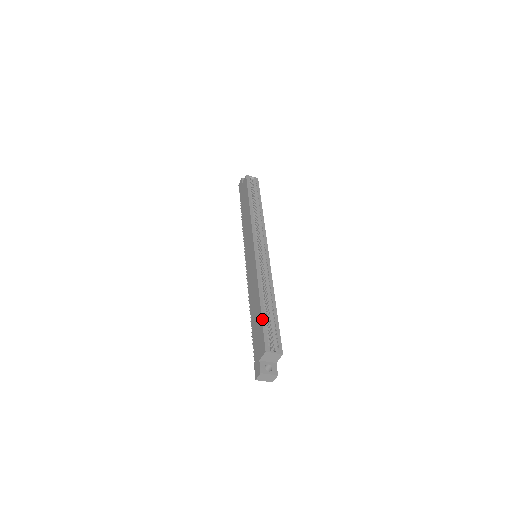
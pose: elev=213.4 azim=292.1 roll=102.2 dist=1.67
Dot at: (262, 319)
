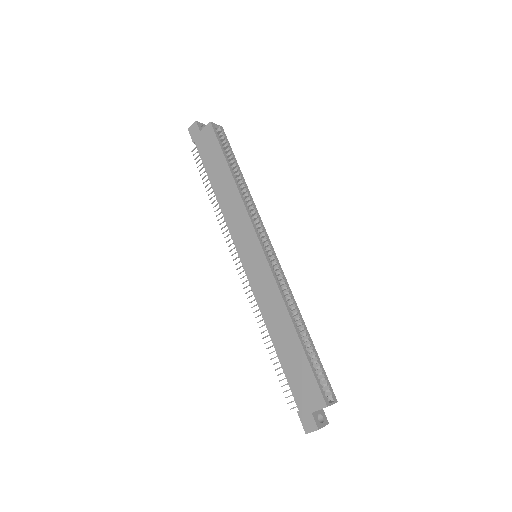
Dot at: (309, 361)
